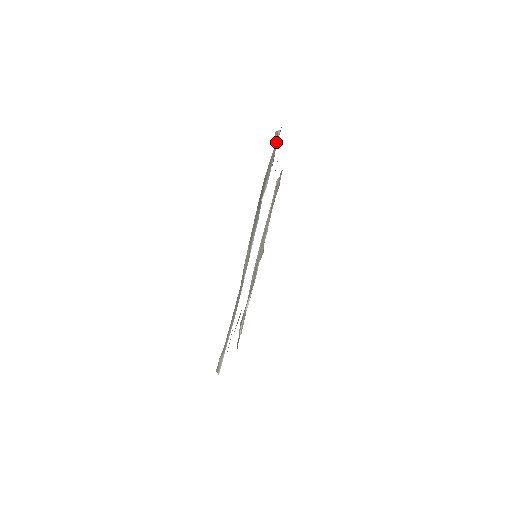
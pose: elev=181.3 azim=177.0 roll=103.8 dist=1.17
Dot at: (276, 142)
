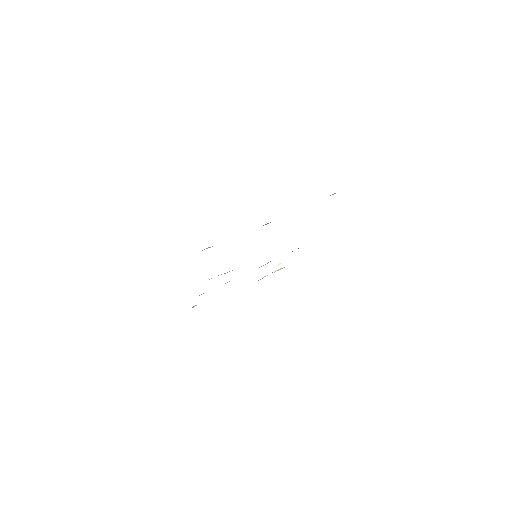
Dot at: occluded
